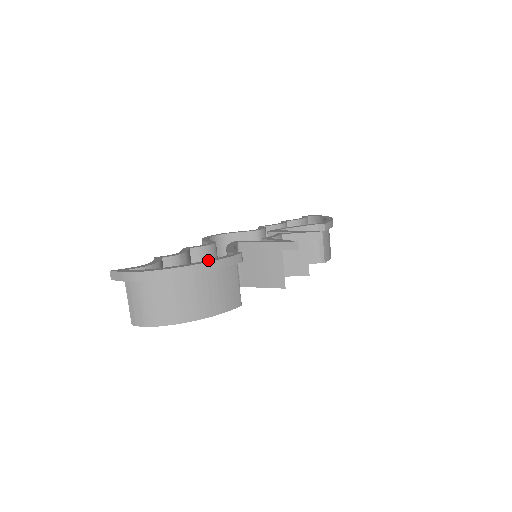
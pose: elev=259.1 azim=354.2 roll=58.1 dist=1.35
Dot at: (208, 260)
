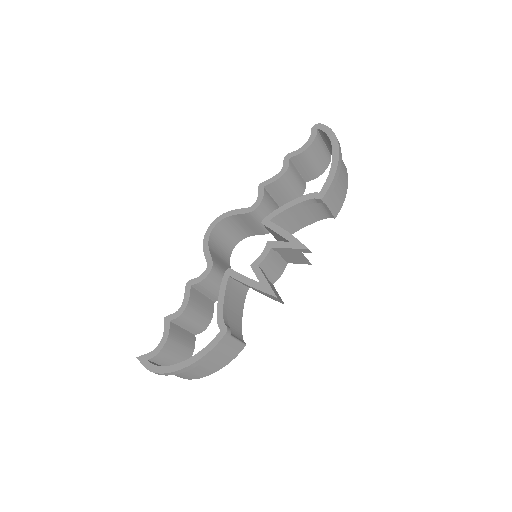
Dot at: (200, 353)
